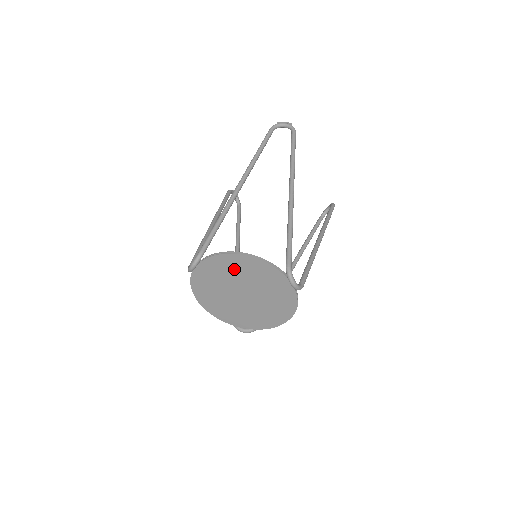
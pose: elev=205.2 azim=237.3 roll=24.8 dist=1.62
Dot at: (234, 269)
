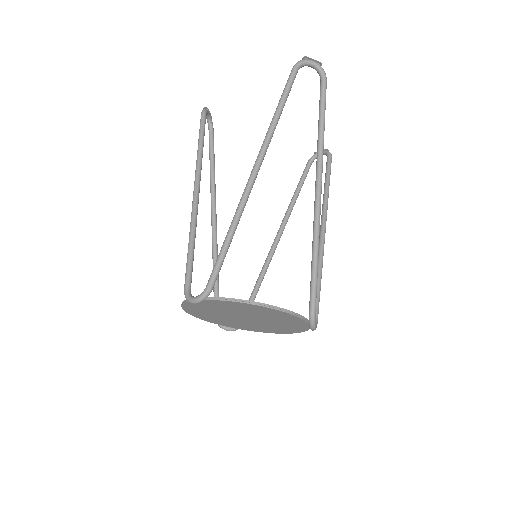
Dot at: (249, 310)
